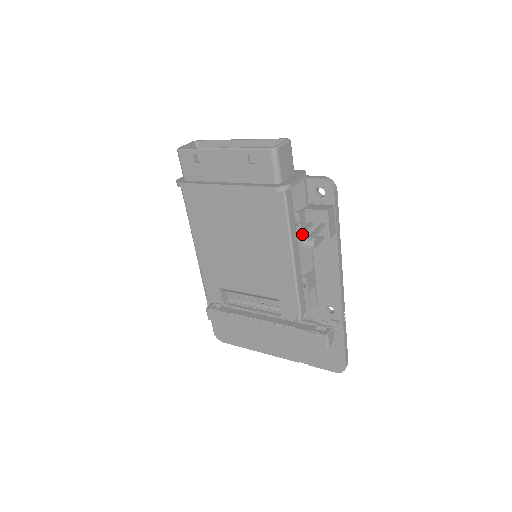
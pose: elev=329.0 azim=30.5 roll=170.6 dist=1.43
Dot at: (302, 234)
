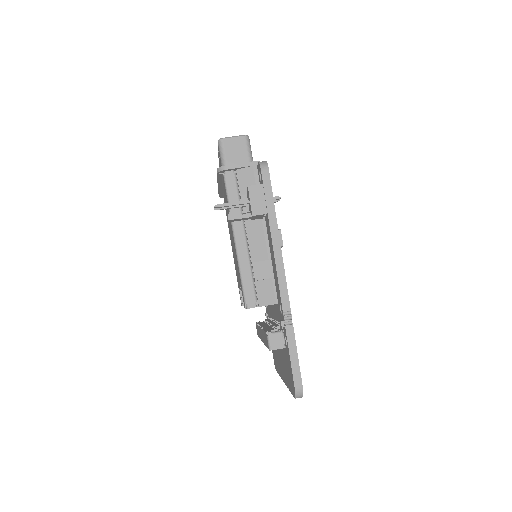
Dot at: (226, 208)
